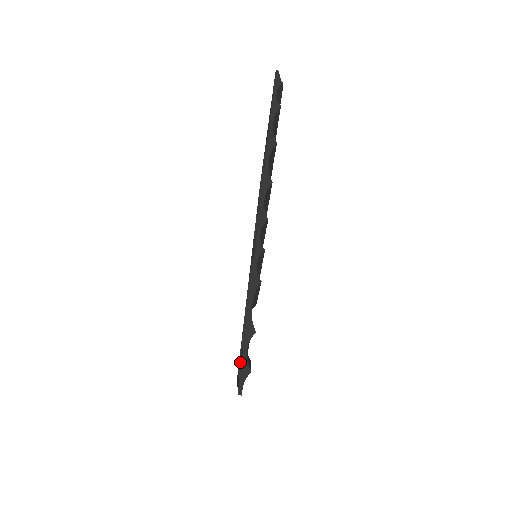
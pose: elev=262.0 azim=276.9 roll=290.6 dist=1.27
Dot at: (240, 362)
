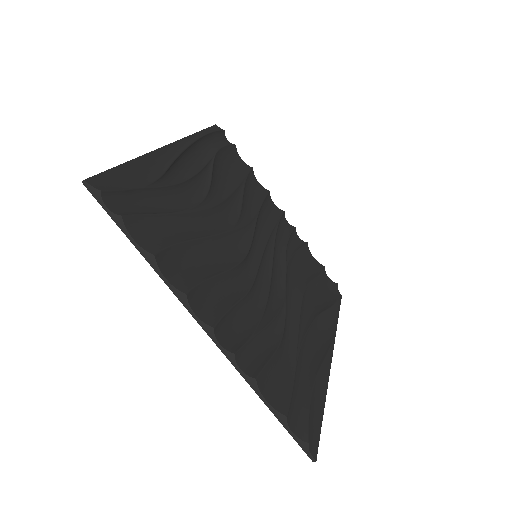
Dot at: (318, 345)
